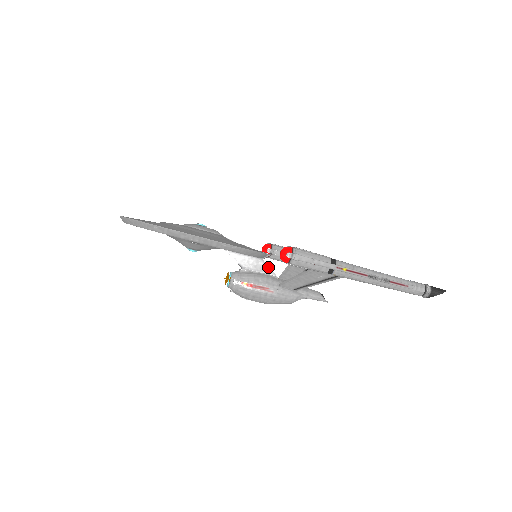
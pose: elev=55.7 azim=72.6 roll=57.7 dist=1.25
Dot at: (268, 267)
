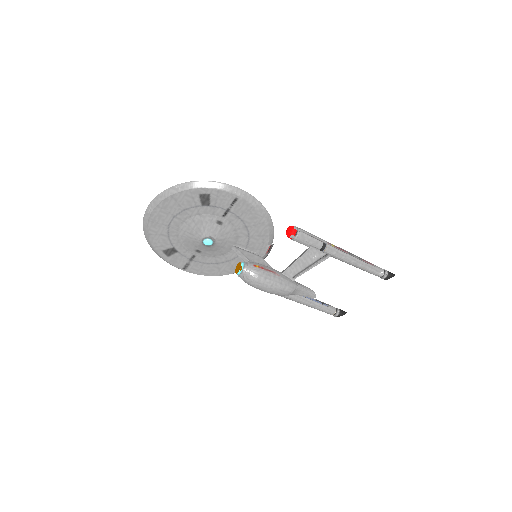
Dot at: (267, 264)
